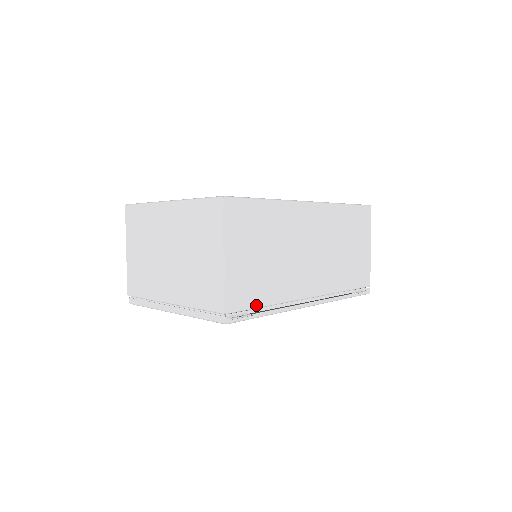
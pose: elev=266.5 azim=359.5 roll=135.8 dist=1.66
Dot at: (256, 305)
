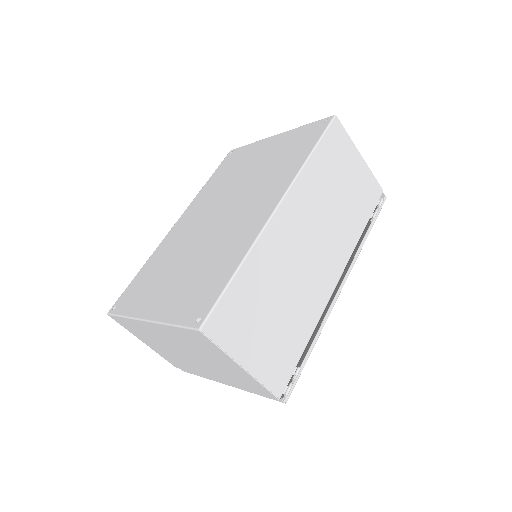
Dot at: (298, 357)
